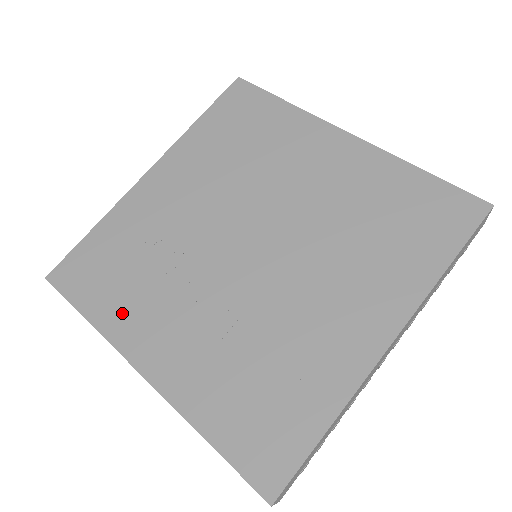
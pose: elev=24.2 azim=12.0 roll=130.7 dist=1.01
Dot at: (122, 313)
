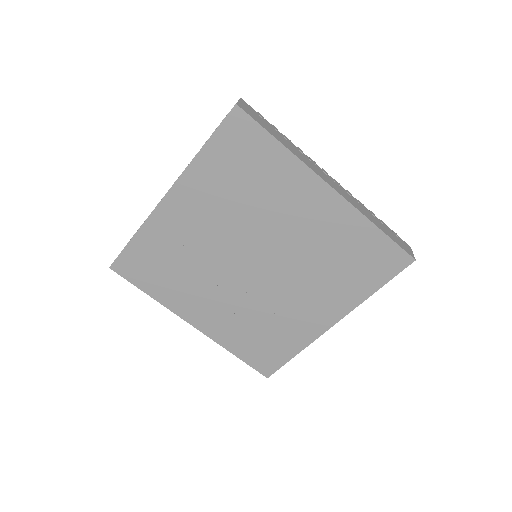
Dot at: (173, 295)
